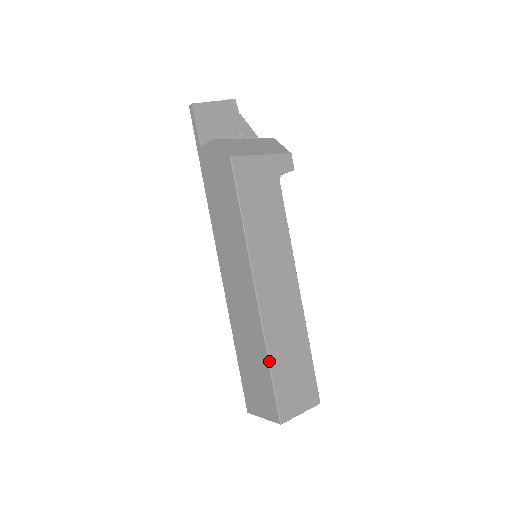
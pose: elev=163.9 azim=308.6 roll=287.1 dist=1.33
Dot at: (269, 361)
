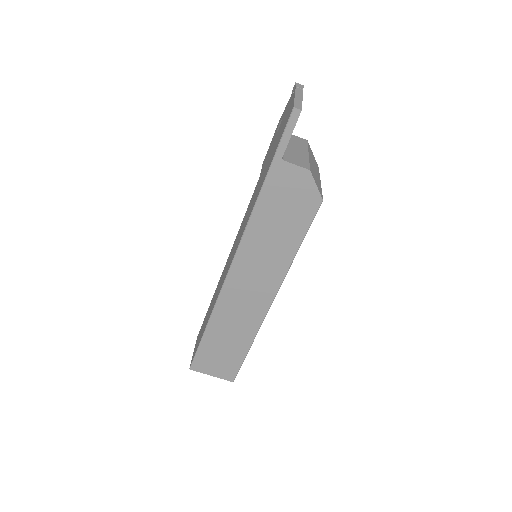
Dot at: occluded
